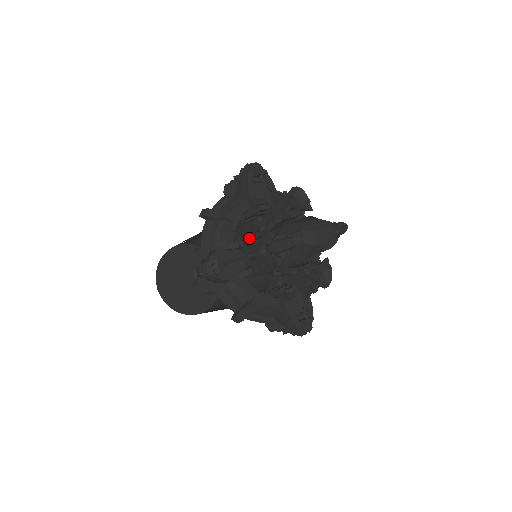
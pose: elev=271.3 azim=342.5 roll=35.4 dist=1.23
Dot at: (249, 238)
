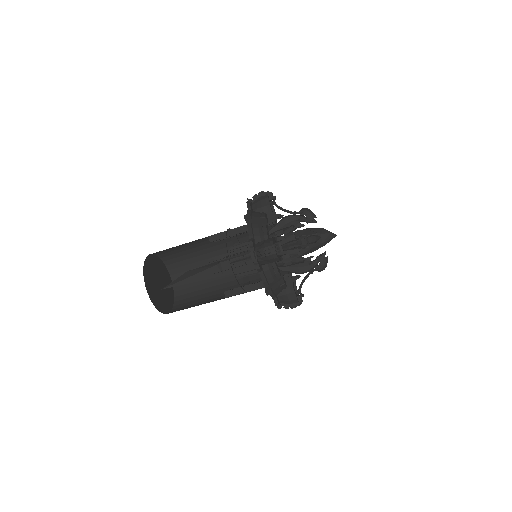
Dot at: occluded
